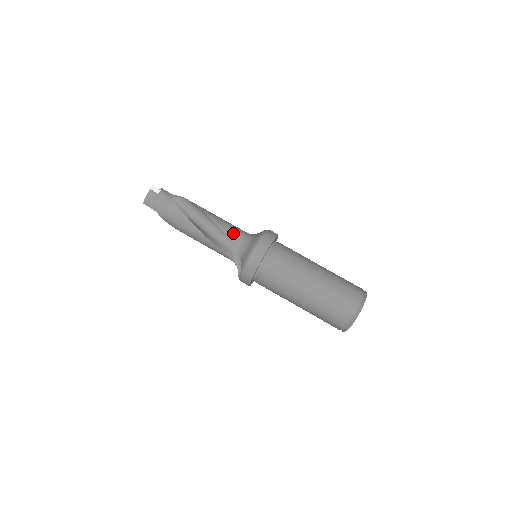
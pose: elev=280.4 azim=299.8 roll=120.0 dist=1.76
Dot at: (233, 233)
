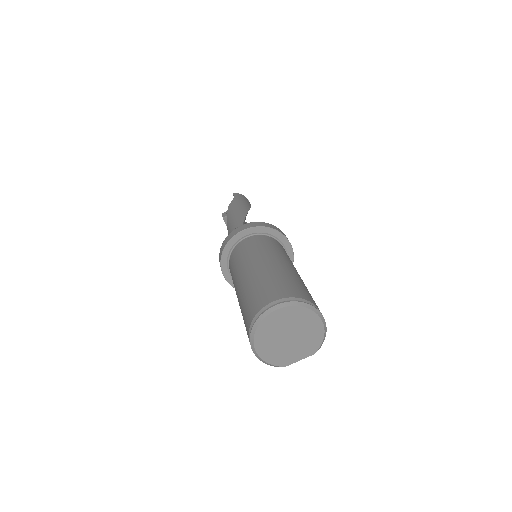
Dot at: occluded
